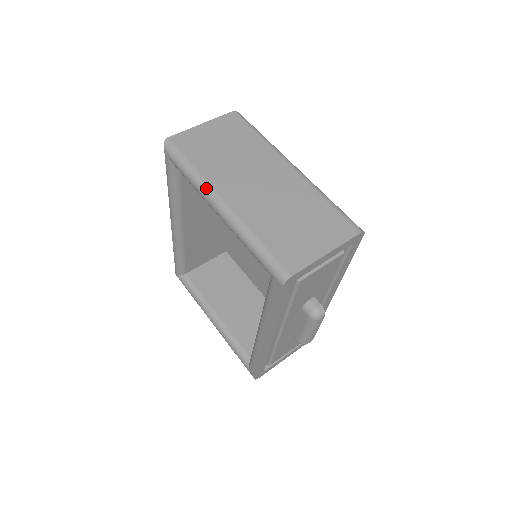
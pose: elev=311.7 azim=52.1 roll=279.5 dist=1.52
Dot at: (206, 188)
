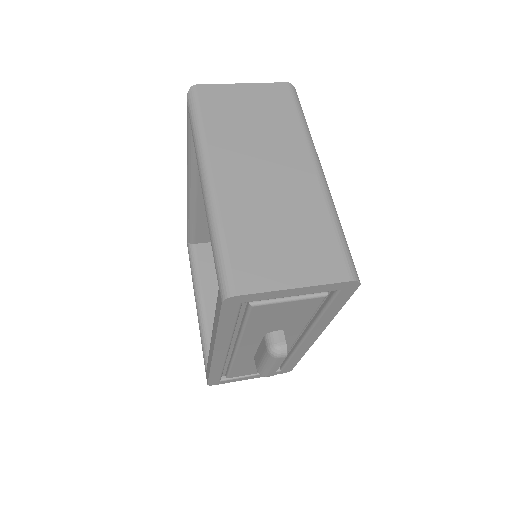
Dot at: (202, 155)
